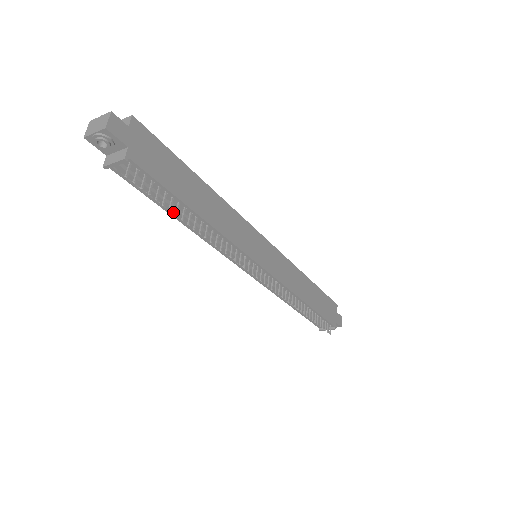
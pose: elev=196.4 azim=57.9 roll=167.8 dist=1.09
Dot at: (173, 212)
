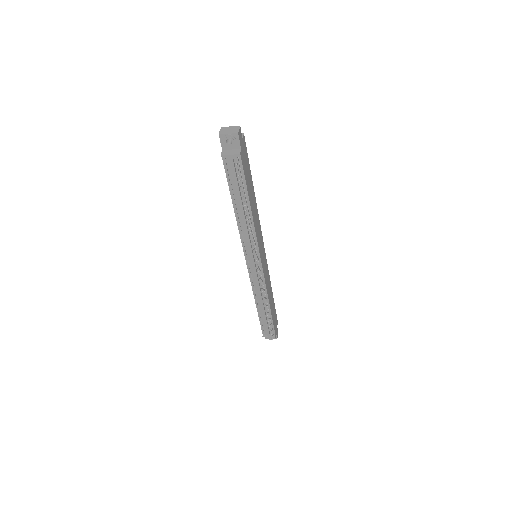
Dot at: (236, 201)
